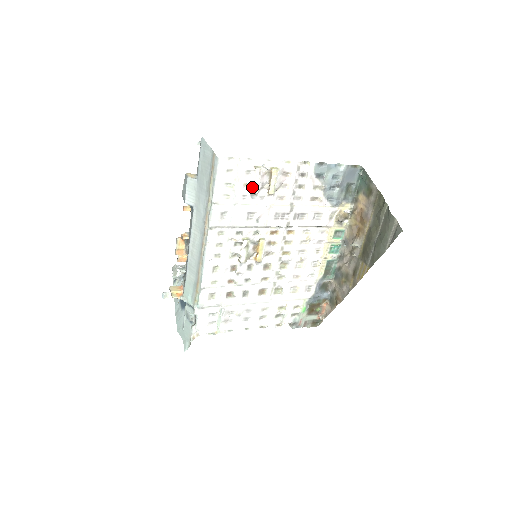
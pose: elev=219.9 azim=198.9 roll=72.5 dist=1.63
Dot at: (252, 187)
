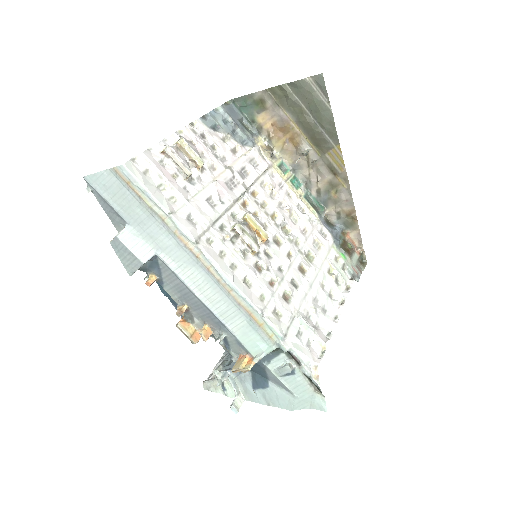
Dot at: (181, 175)
